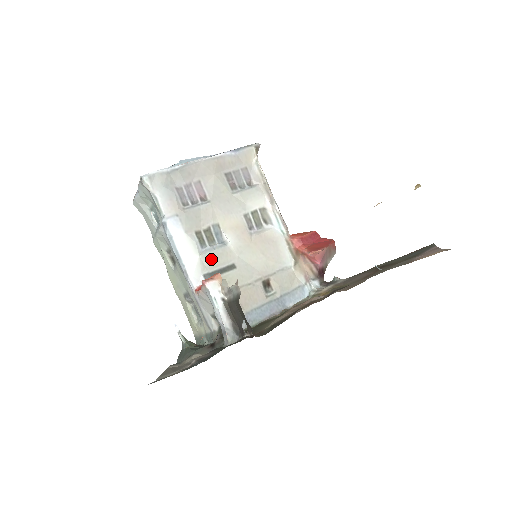
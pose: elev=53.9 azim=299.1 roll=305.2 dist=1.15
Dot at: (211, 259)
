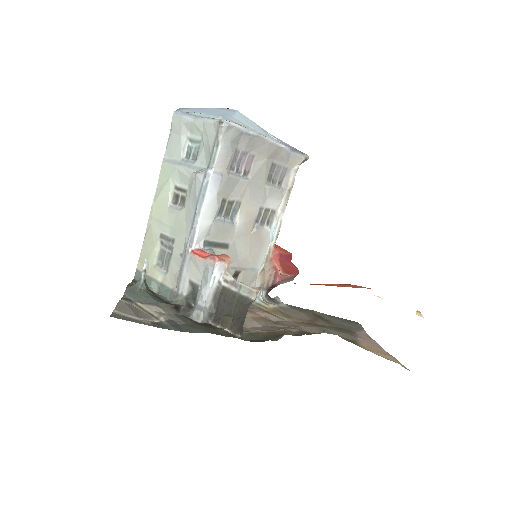
Dot at: (218, 230)
